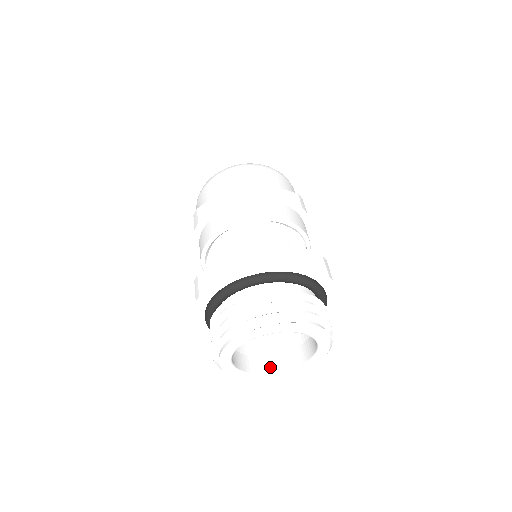
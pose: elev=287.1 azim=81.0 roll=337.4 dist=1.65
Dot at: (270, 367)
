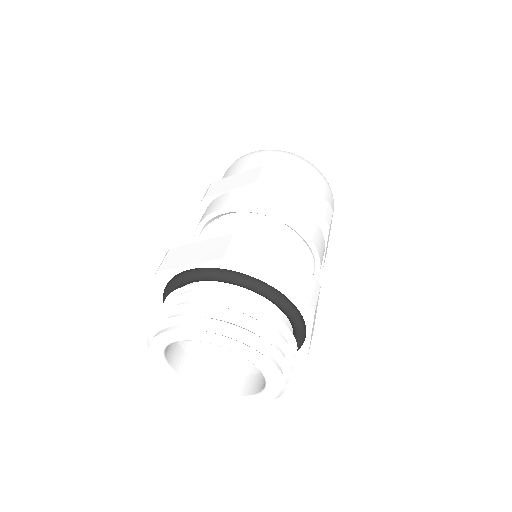
Dot at: (215, 384)
